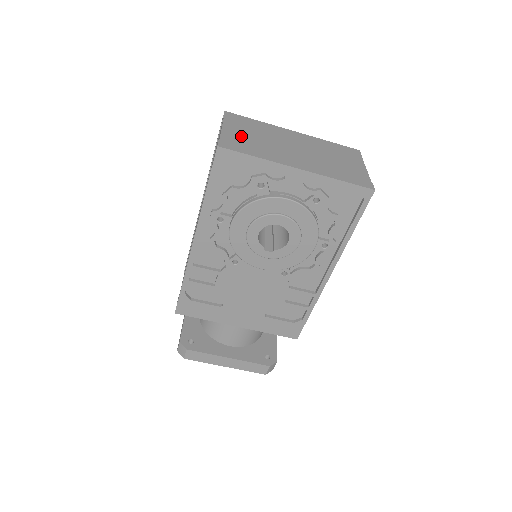
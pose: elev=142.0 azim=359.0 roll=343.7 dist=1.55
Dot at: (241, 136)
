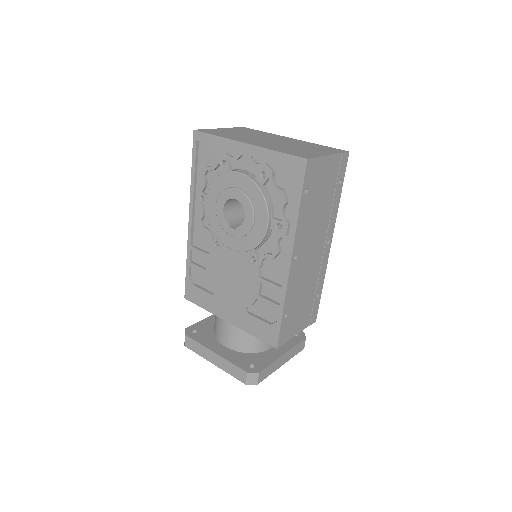
Dot at: (228, 131)
